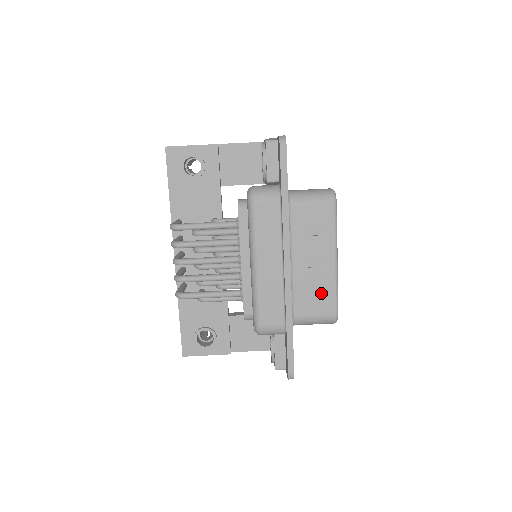
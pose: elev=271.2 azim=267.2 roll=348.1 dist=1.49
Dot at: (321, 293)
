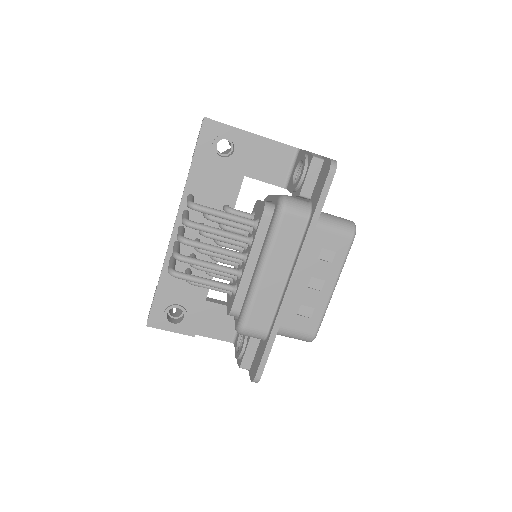
Dot at: (309, 313)
